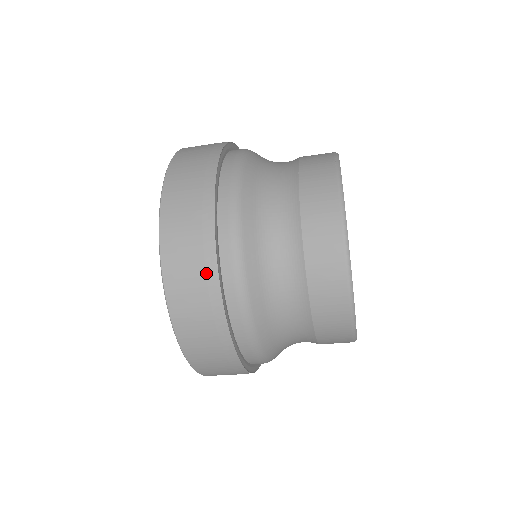
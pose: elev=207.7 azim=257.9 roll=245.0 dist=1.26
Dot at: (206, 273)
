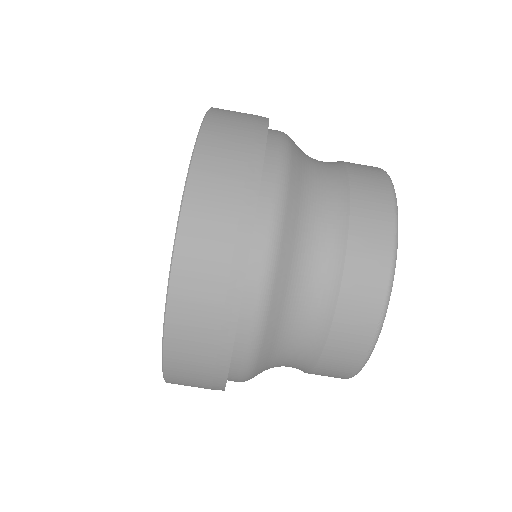
Dot at: occluded
